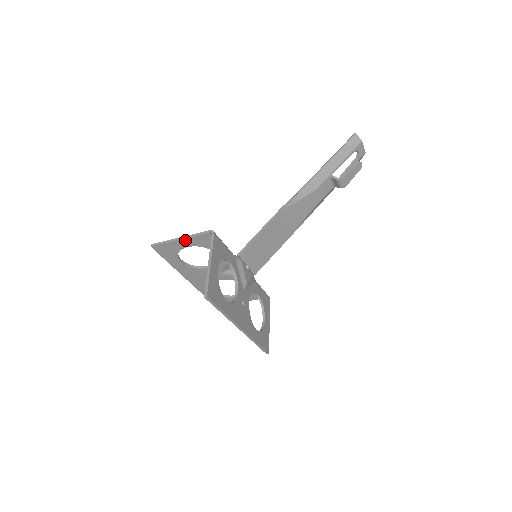
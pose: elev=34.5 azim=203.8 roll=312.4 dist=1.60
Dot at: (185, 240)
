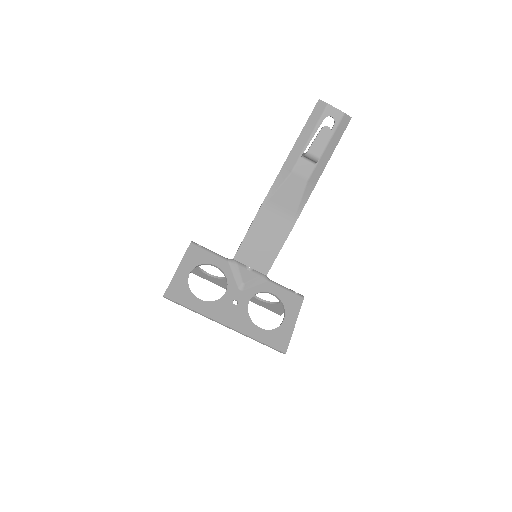
Dot at: occluded
